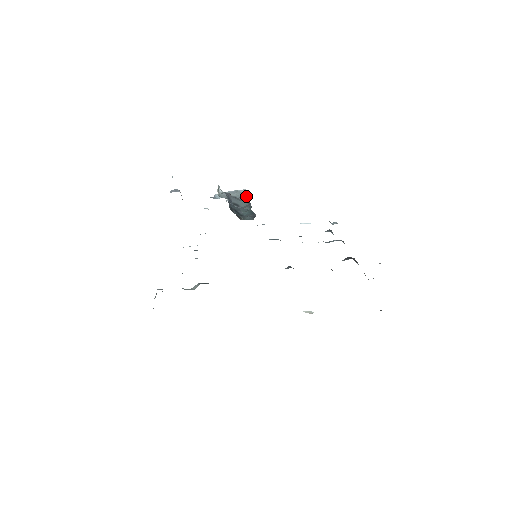
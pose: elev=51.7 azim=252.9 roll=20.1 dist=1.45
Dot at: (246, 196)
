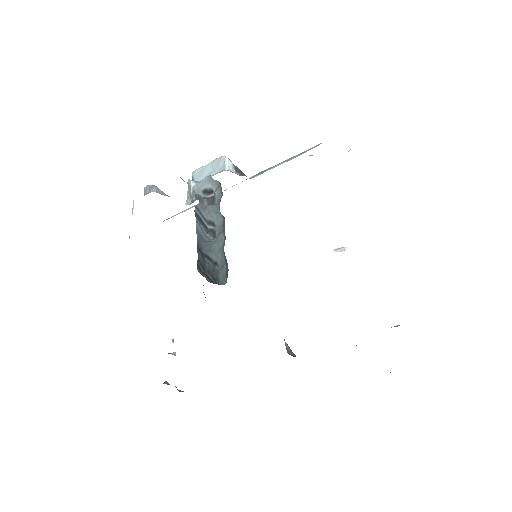
Dot at: (221, 191)
